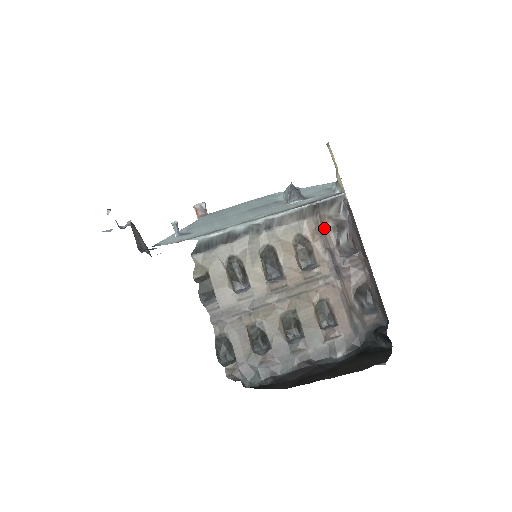
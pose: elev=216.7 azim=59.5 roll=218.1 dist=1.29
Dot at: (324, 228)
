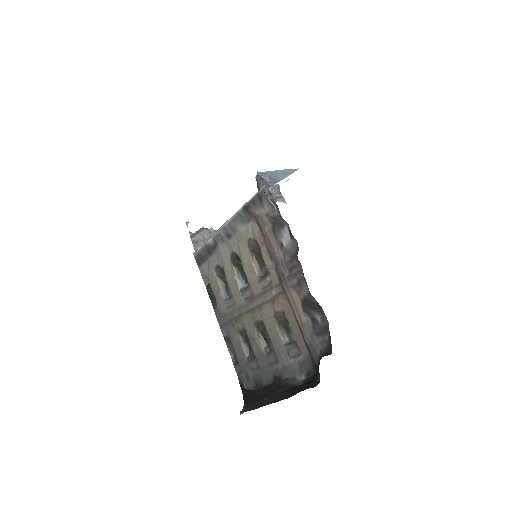
Dot at: (265, 229)
